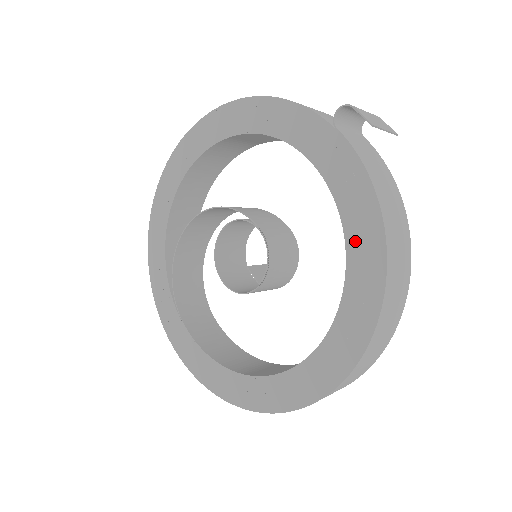
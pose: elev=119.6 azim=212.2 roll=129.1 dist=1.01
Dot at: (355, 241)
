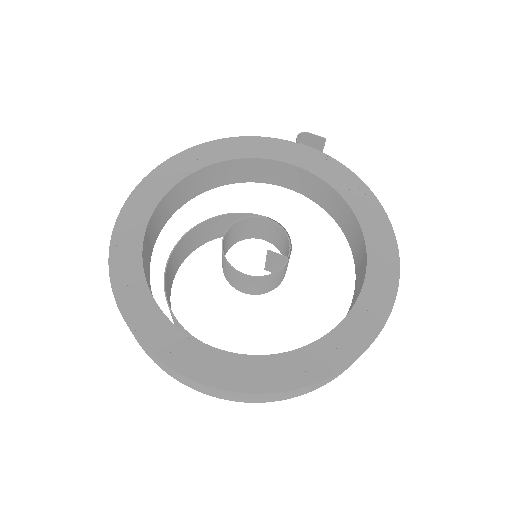
Dot at: (352, 197)
